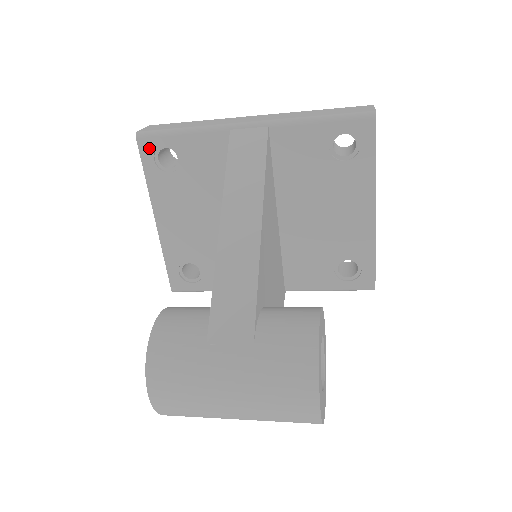
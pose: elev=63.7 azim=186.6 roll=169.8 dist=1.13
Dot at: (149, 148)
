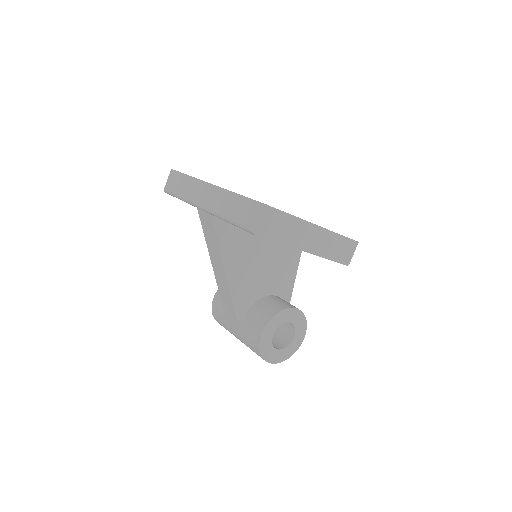
Dot at: occluded
